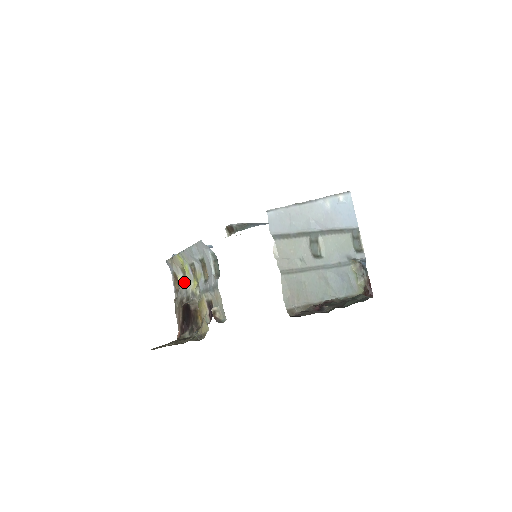
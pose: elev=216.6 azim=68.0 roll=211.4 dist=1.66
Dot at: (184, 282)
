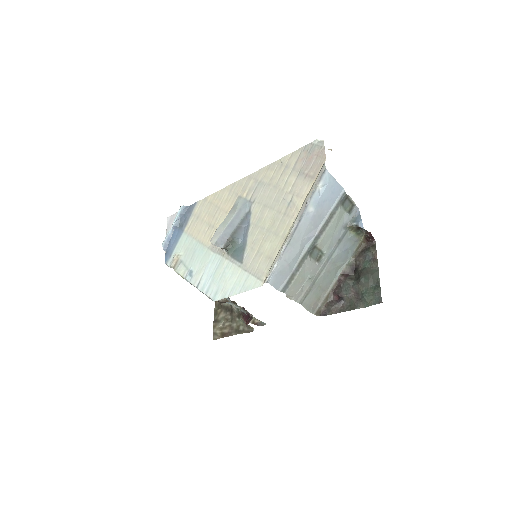
Dot at: occluded
